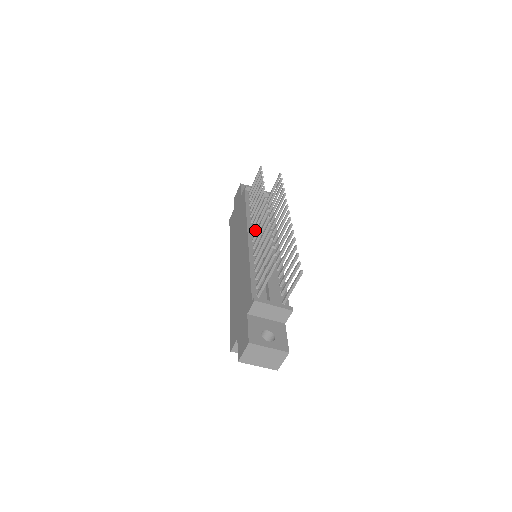
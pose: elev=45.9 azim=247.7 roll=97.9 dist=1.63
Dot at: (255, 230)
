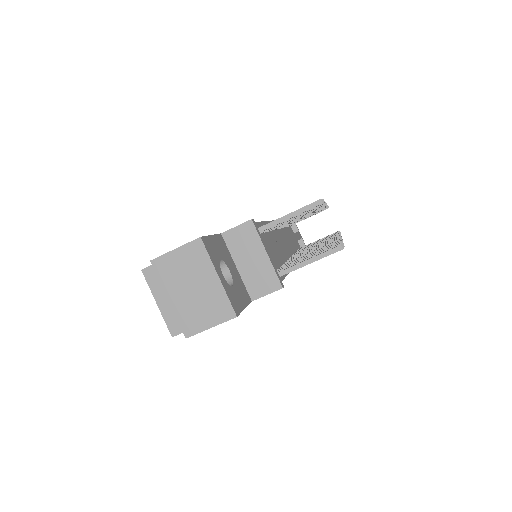
Dot at: (285, 225)
